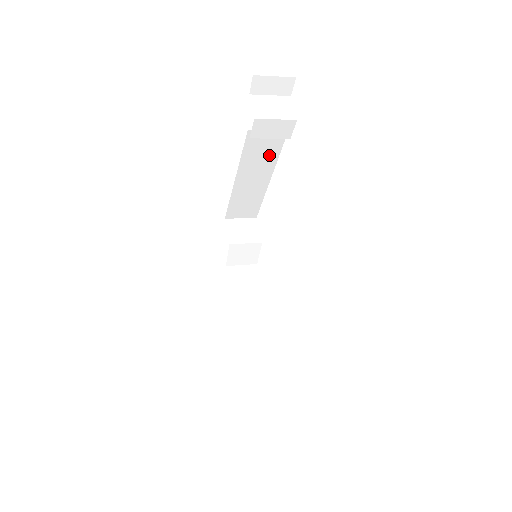
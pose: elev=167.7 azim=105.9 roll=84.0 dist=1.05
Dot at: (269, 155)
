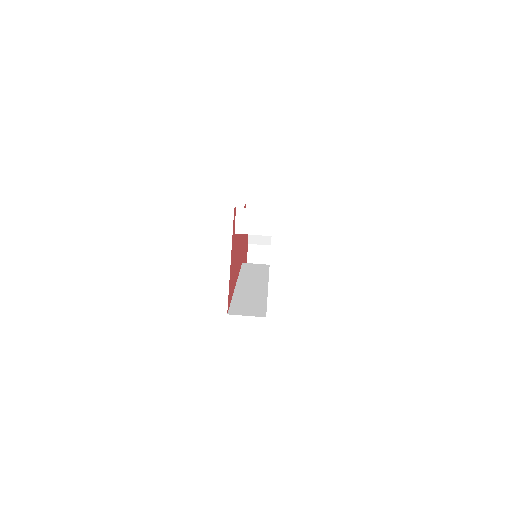
Dot at: occluded
